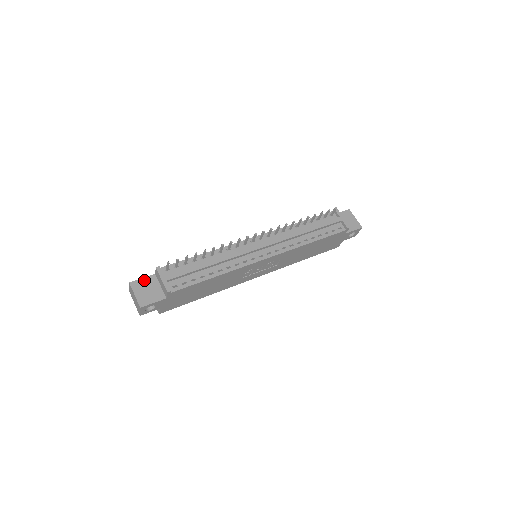
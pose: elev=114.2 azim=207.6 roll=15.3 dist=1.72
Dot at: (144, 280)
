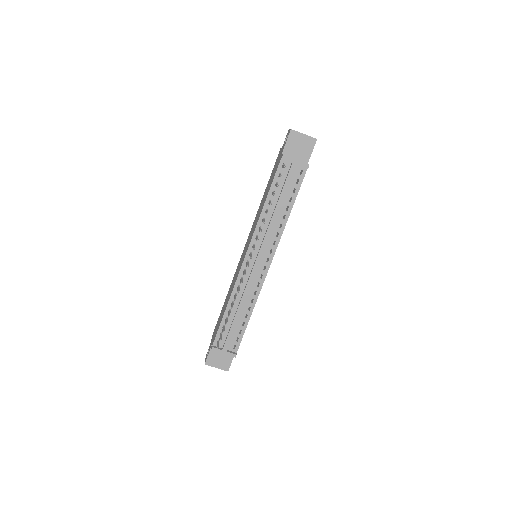
Dot at: (210, 355)
